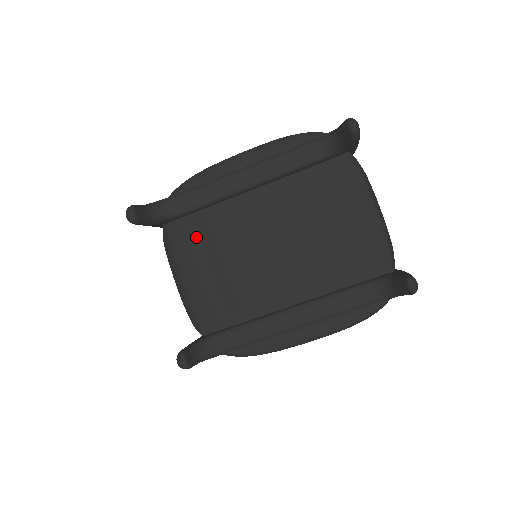
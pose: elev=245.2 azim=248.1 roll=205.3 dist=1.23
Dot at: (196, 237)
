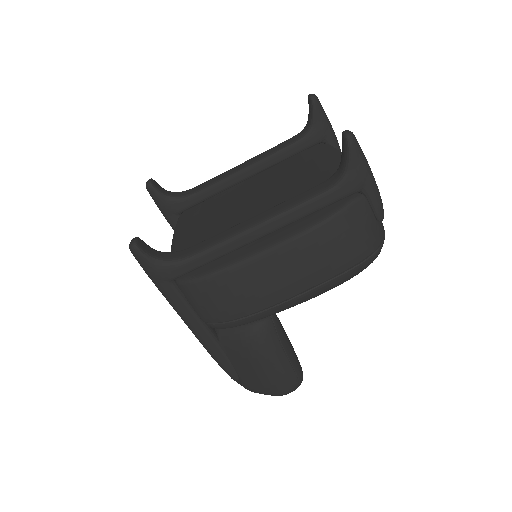
Dot at: (197, 214)
